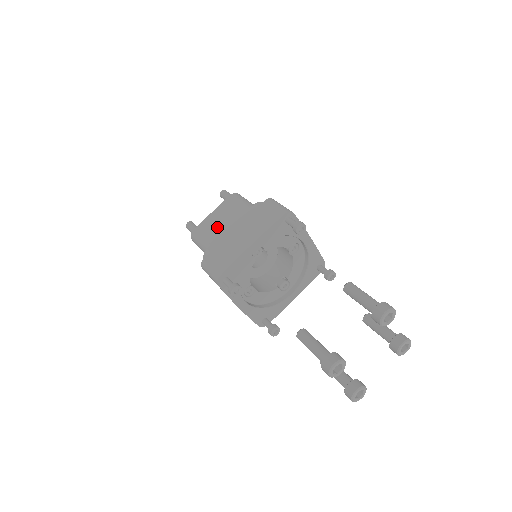
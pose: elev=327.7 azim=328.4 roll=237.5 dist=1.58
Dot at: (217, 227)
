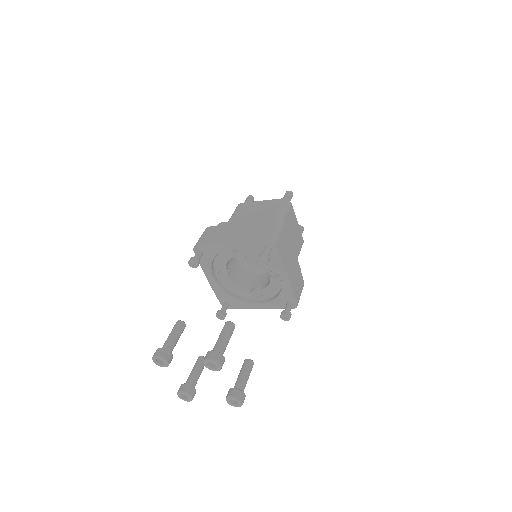
Dot at: (248, 214)
